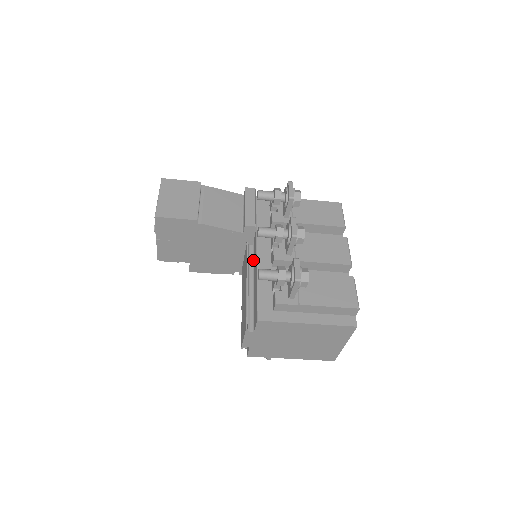
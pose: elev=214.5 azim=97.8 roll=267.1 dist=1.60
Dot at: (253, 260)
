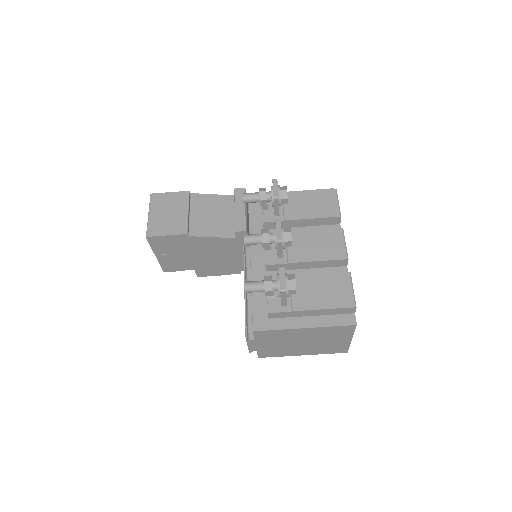
Dot at: occluded
